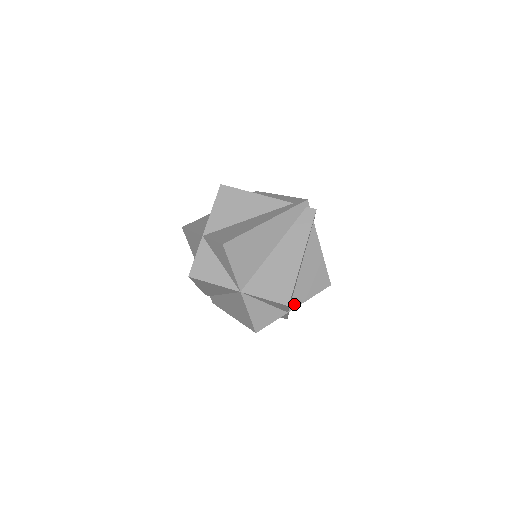
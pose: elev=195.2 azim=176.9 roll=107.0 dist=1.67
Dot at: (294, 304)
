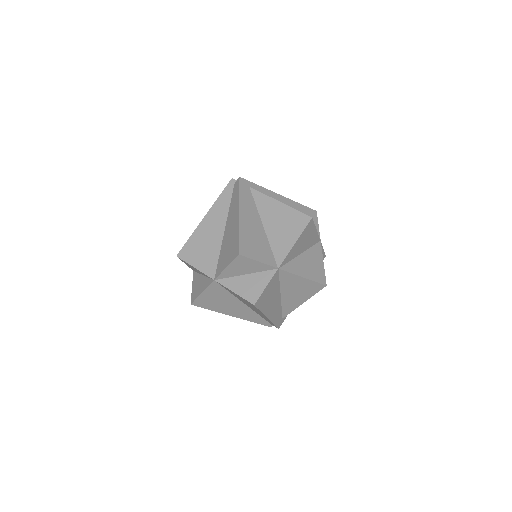
Dot at: (280, 258)
